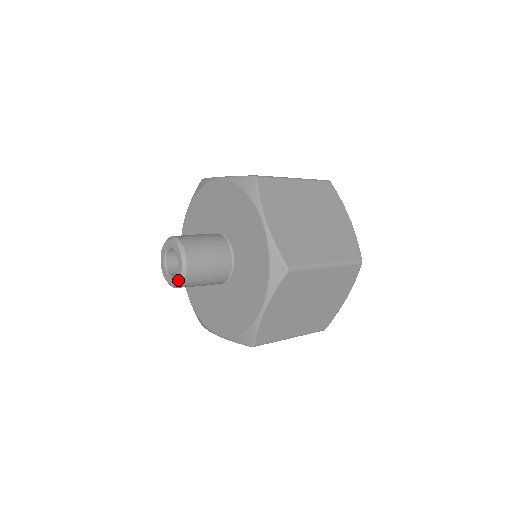
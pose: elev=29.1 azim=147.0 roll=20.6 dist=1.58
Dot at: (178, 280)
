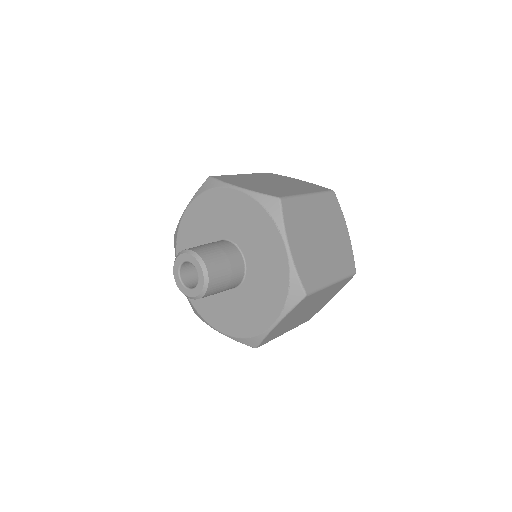
Dot at: (197, 295)
